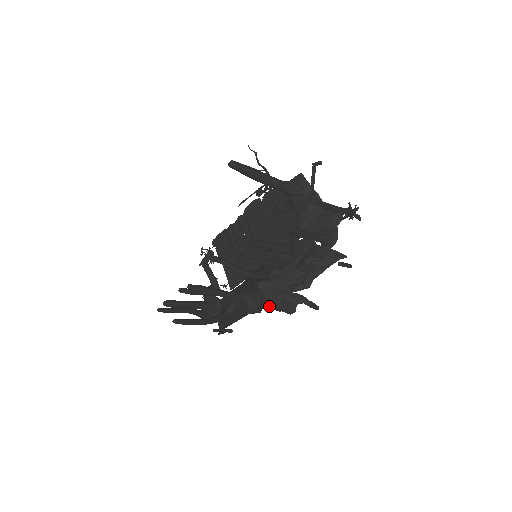
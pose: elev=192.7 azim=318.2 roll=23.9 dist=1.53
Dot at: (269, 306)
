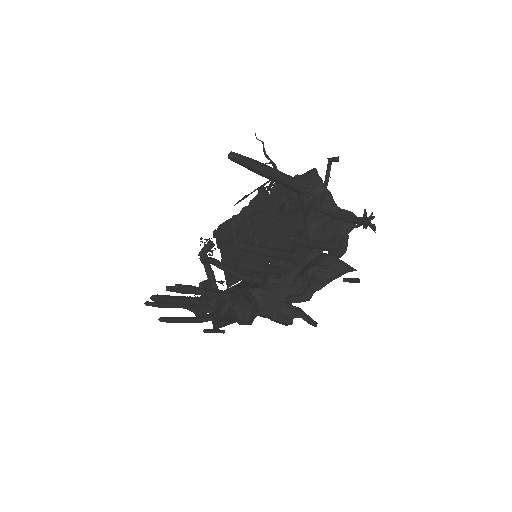
Dot at: (263, 315)
